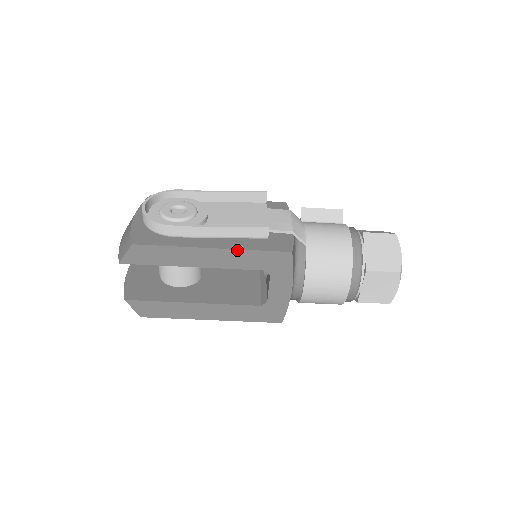
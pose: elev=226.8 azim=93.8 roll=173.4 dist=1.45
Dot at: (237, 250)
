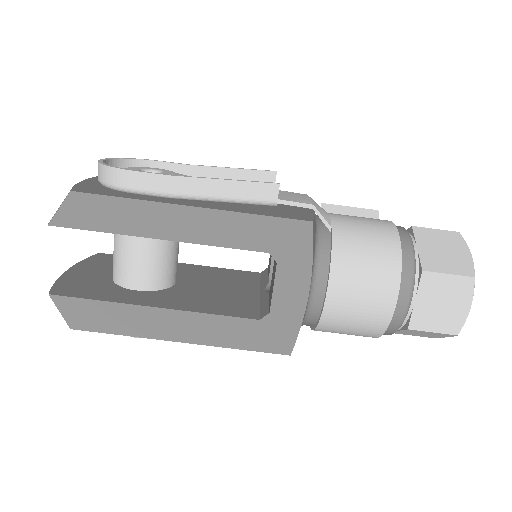
Dot at: (229, 212)
